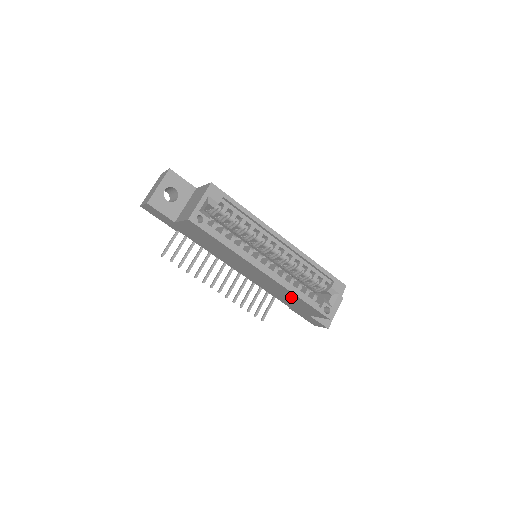
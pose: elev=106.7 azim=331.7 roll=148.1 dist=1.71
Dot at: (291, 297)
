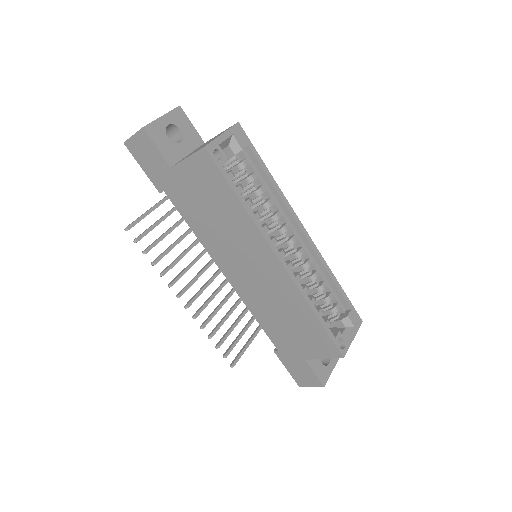
Dot at: (297, 316)
